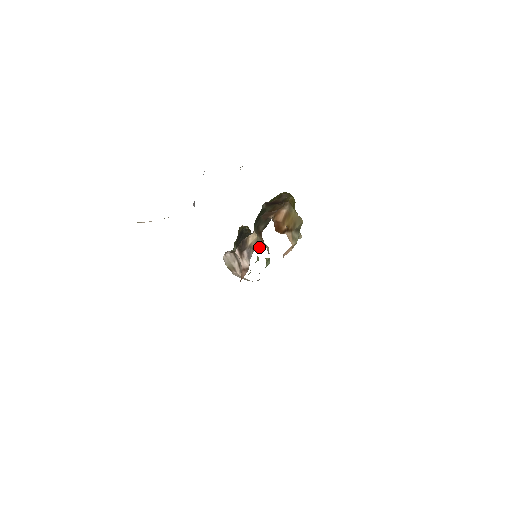
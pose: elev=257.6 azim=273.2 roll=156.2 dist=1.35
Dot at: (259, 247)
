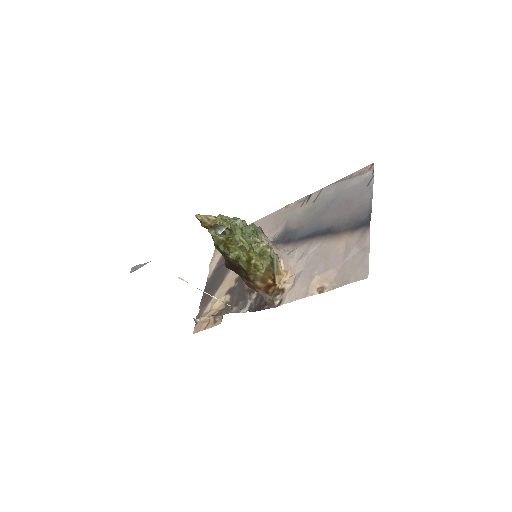
Dot at: occluded
